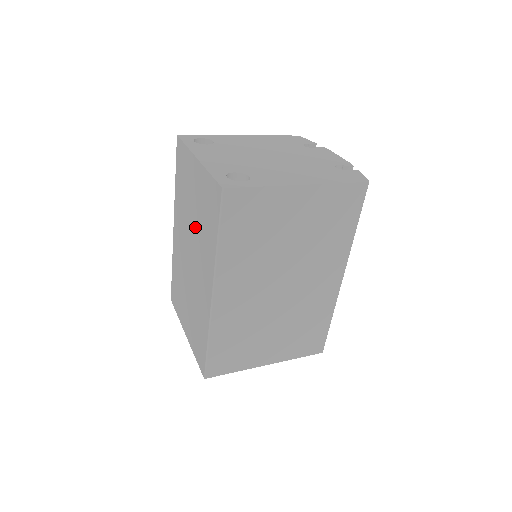
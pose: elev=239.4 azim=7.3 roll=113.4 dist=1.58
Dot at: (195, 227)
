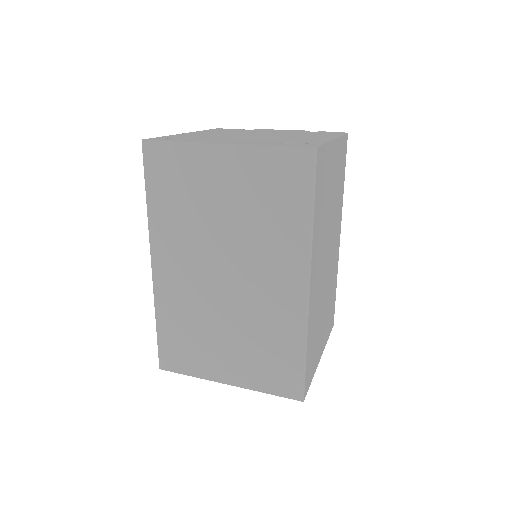
Dot at: (236, 231)
